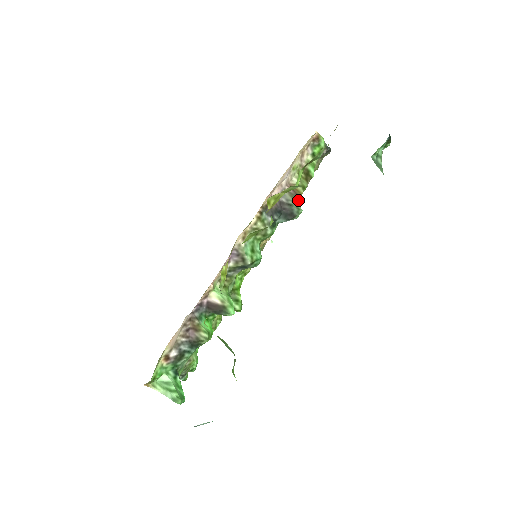
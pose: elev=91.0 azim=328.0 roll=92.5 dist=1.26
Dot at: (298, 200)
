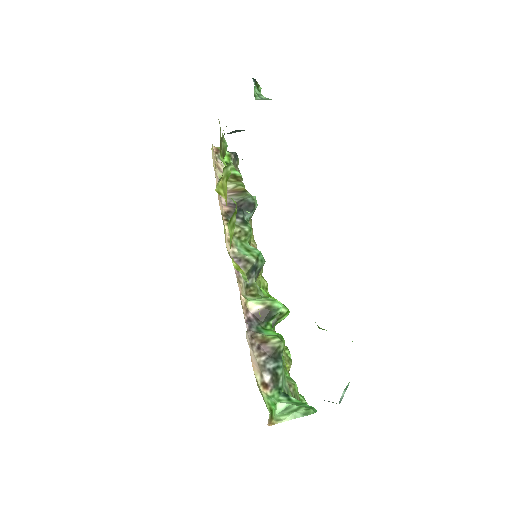
Dot at: (245, 194)
